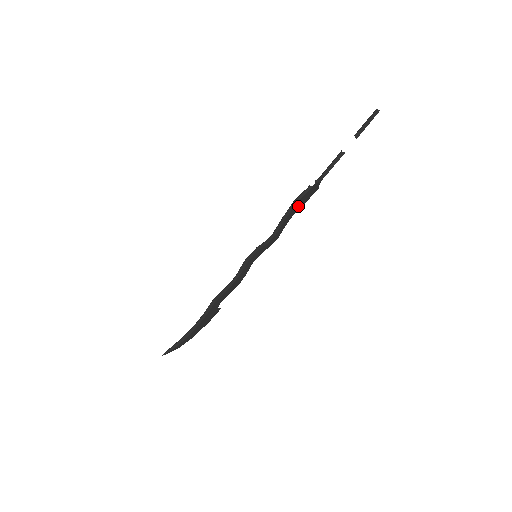
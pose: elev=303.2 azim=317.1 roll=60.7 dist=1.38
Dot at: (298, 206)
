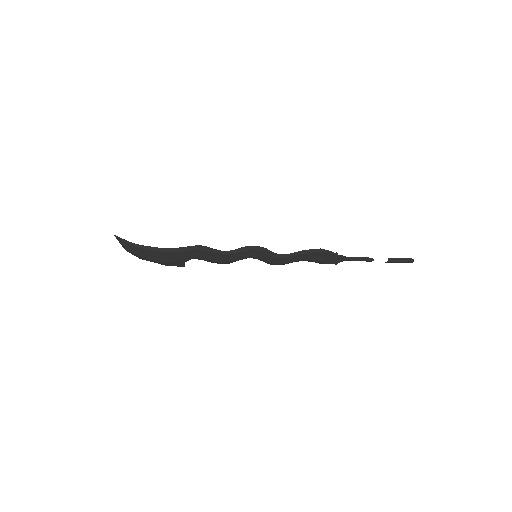
Dot at: (317, 257)
